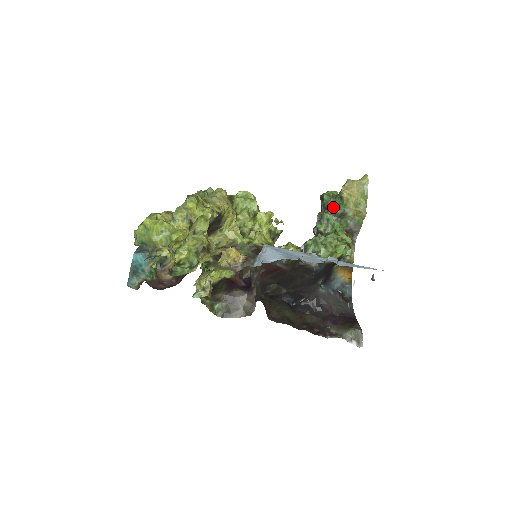
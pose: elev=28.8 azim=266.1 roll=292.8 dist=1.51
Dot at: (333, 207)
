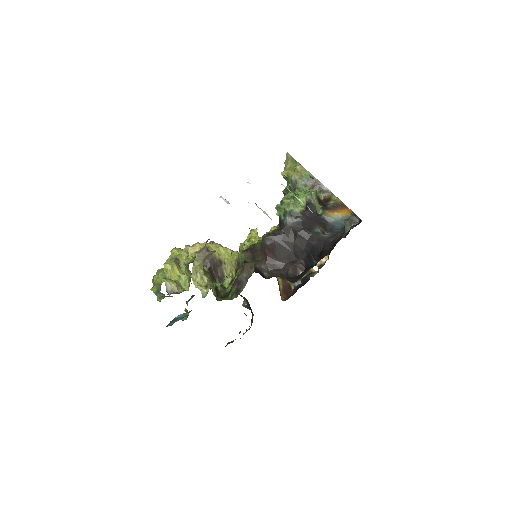
Dot at: (288, 188)
